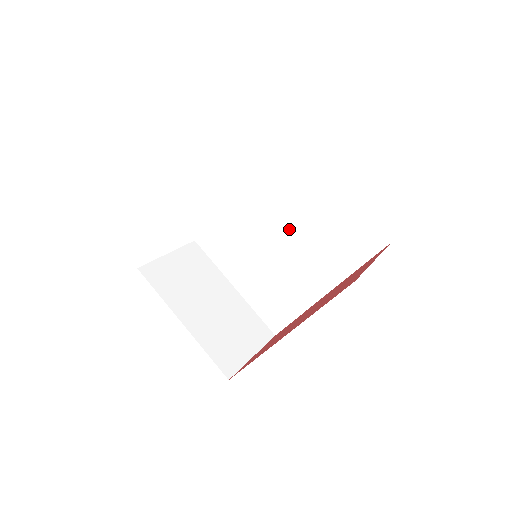
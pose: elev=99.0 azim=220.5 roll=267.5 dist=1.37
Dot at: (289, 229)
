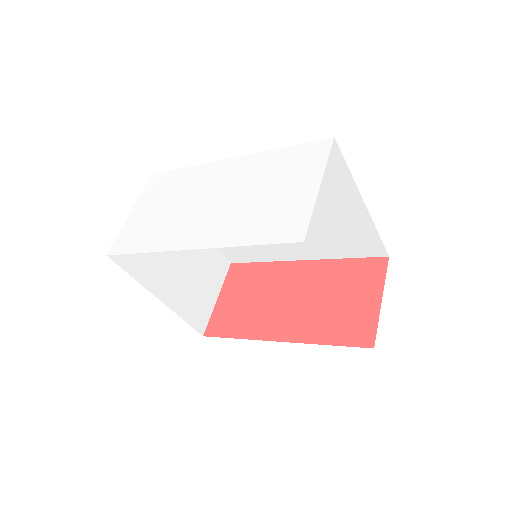
Dot at: occluded
